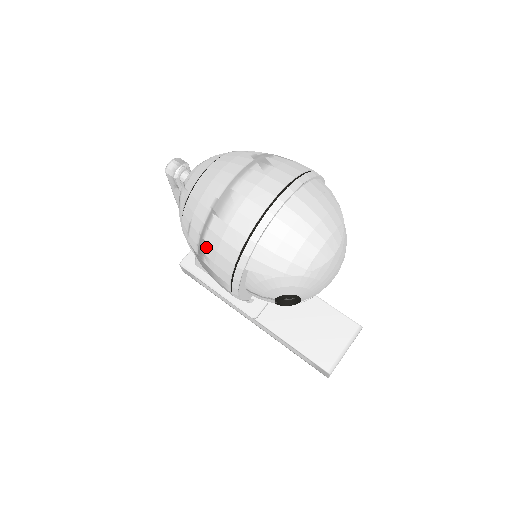
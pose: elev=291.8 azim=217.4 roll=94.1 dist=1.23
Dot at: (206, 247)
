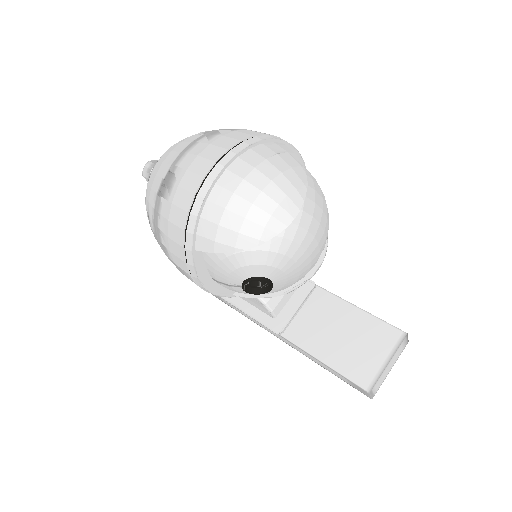
Dot at: (161, 235)
